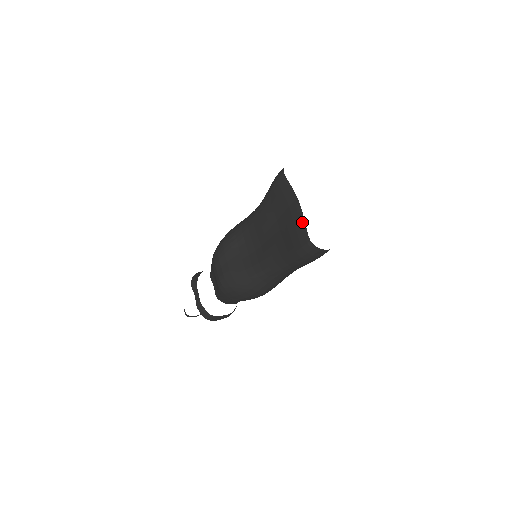
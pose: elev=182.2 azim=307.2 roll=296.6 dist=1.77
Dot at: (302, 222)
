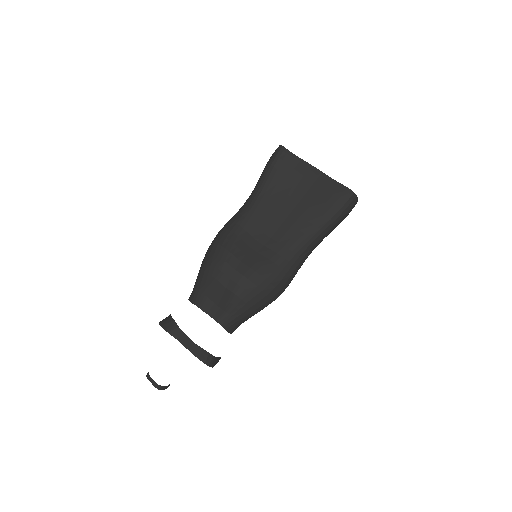
Dot at: (330, 180)
